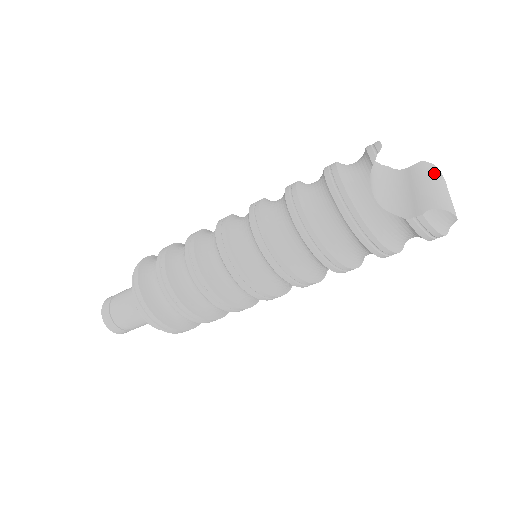
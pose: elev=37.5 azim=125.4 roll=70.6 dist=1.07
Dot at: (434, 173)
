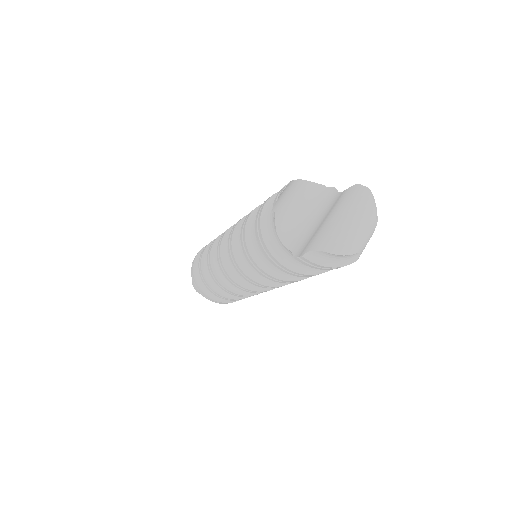
Dot at: (355, 201)
